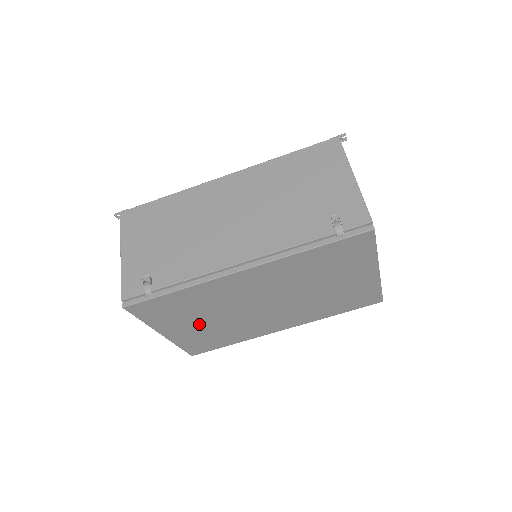
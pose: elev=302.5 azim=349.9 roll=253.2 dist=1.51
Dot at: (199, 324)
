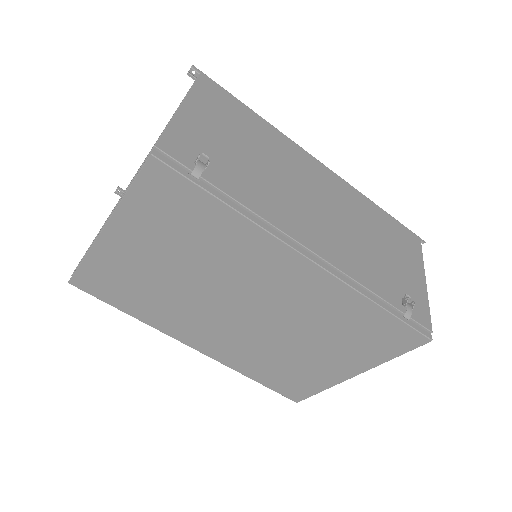
Dot at: (157, 261)
